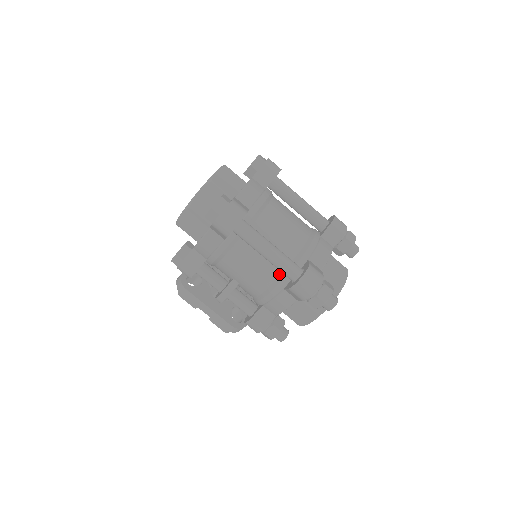
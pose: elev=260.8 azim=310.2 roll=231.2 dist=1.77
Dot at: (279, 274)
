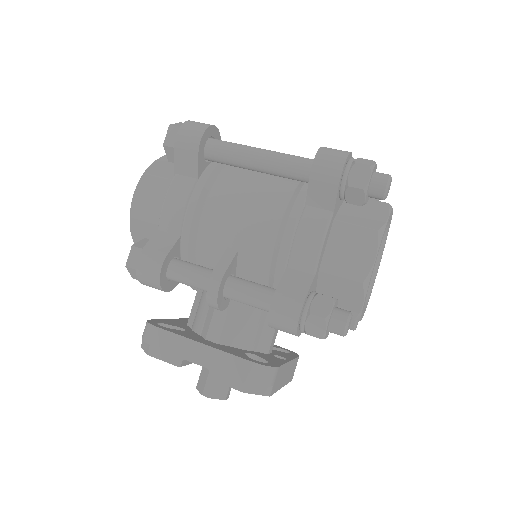
Dot at: (290, 193)
